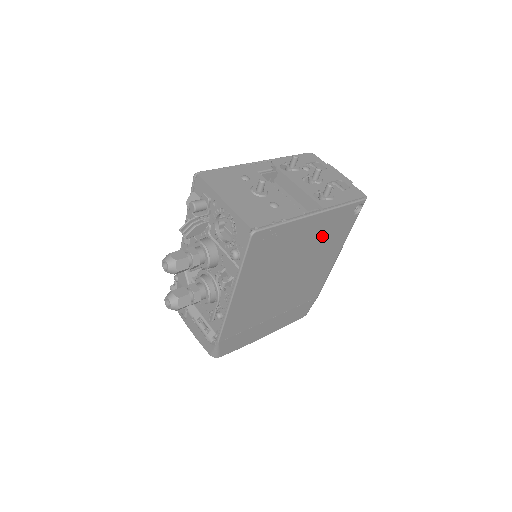
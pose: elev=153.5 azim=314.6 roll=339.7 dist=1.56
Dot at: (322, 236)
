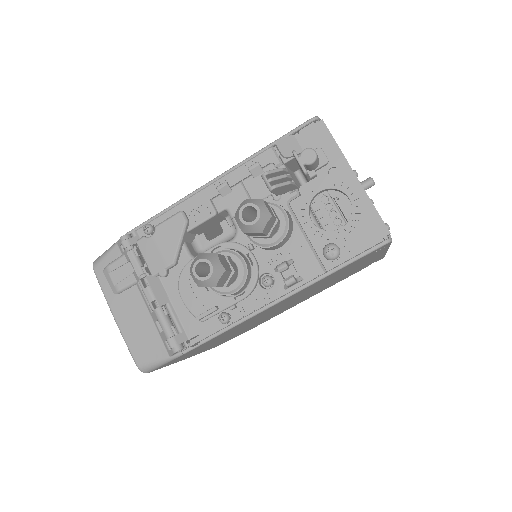
Dot at: (347, 274)
